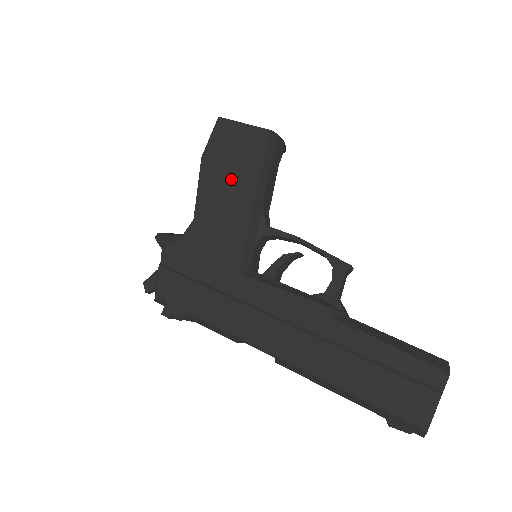
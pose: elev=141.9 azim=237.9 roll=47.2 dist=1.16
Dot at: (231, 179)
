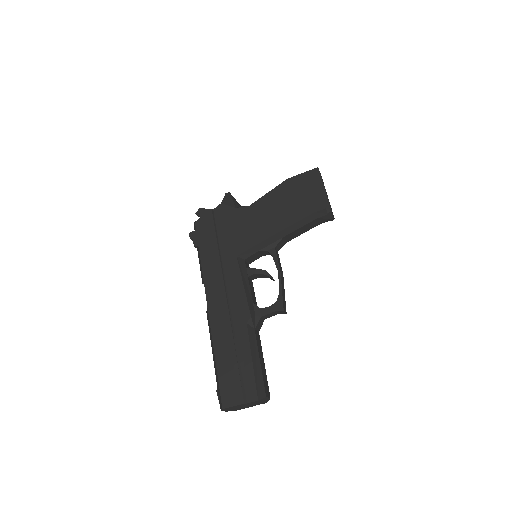
Dot at: (285, 207)
